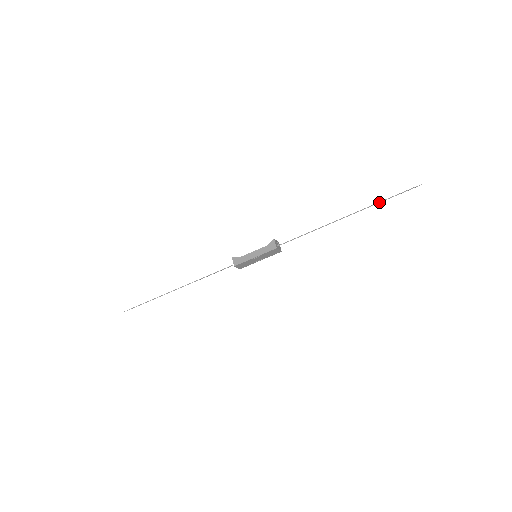
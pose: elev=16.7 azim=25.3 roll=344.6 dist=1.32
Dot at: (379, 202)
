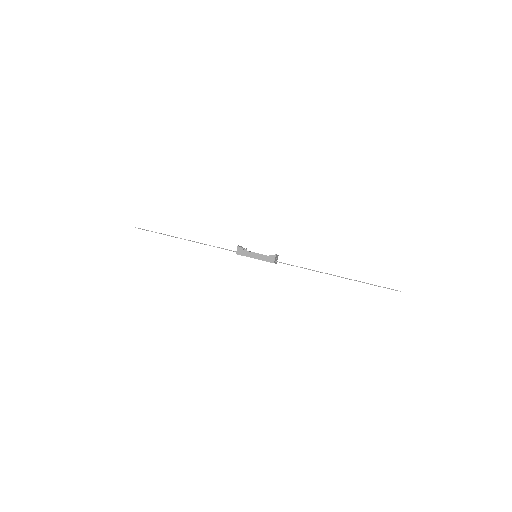
Dot at: occluded
